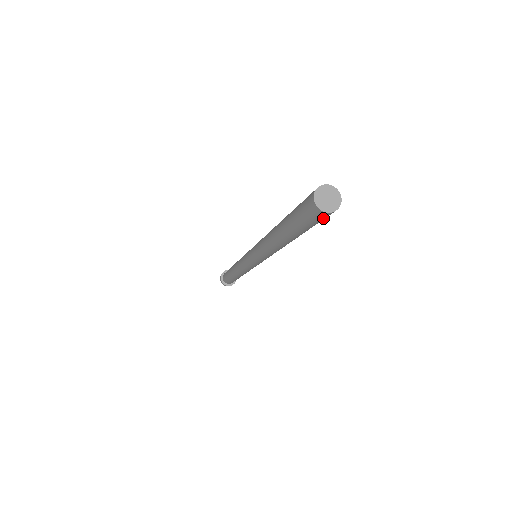
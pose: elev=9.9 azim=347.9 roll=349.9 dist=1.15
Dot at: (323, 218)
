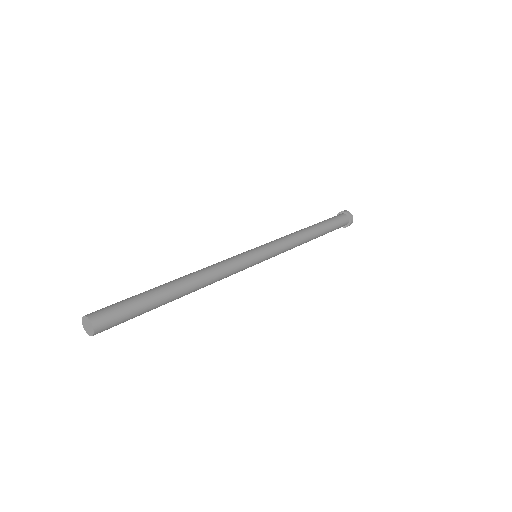
Dot at: (110, 326)
